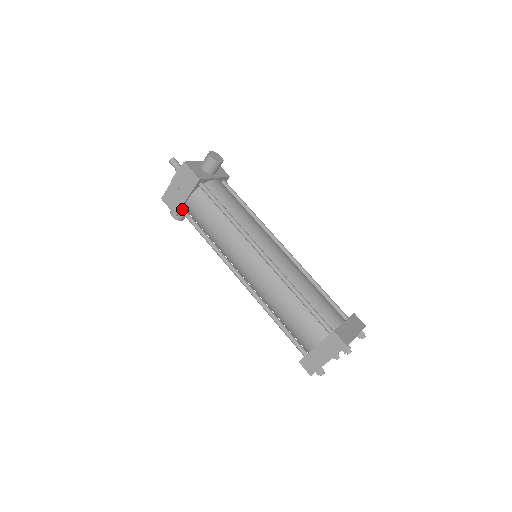
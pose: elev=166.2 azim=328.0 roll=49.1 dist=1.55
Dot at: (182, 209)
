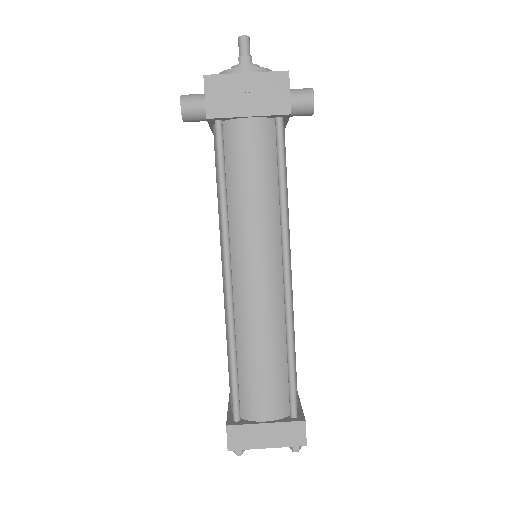
Dot at: (221, 119)
